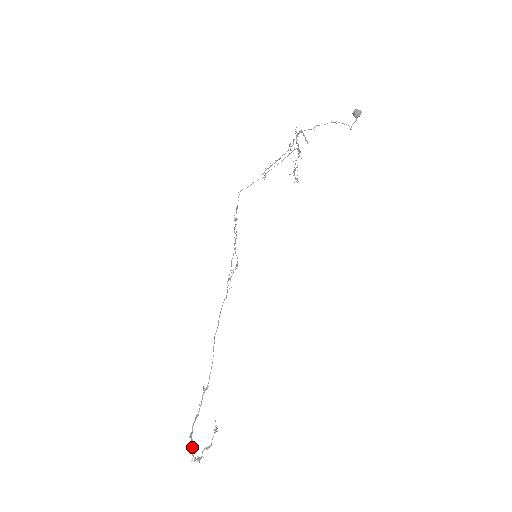
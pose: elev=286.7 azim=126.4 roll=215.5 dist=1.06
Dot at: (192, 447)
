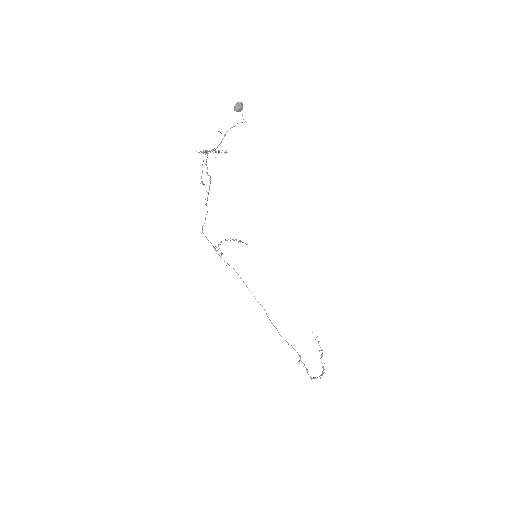
Dot at: occluded
